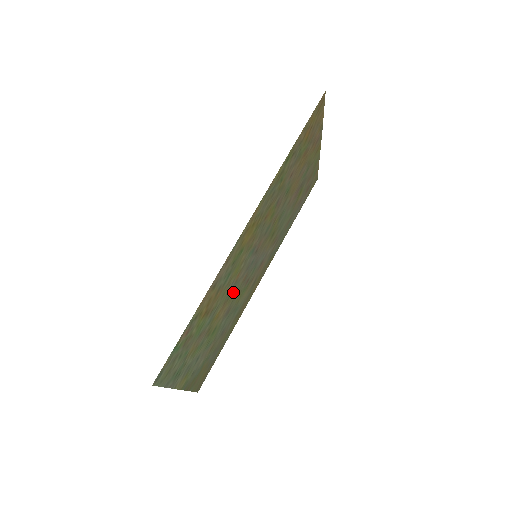
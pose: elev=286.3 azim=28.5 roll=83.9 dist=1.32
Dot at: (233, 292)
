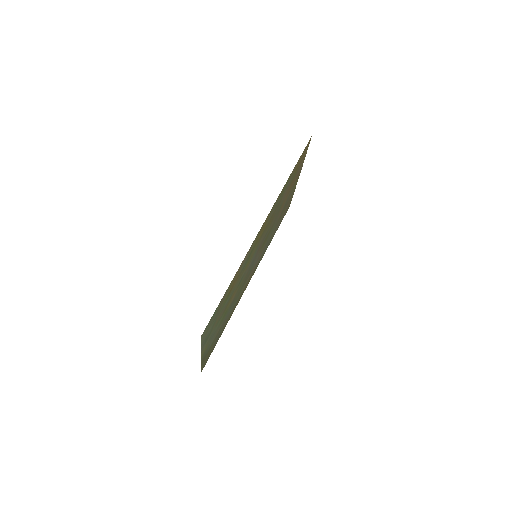
Dot at: (241, 282)
